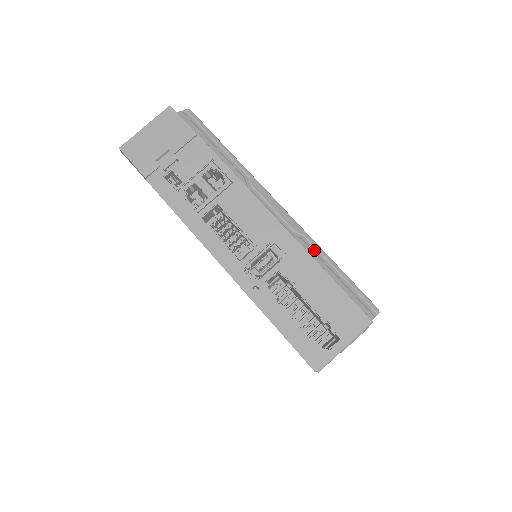
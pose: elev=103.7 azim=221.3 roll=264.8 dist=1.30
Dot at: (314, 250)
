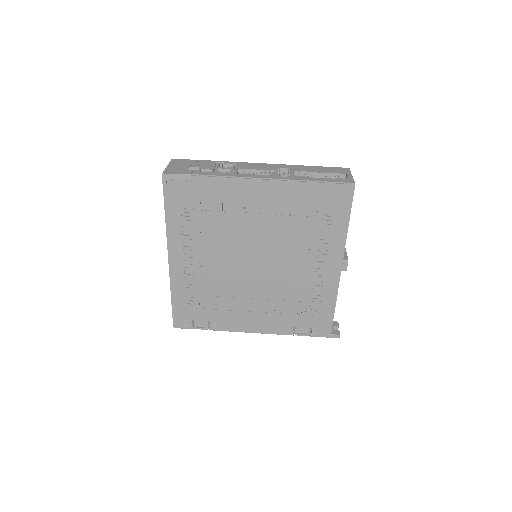
Dot at: occluded
